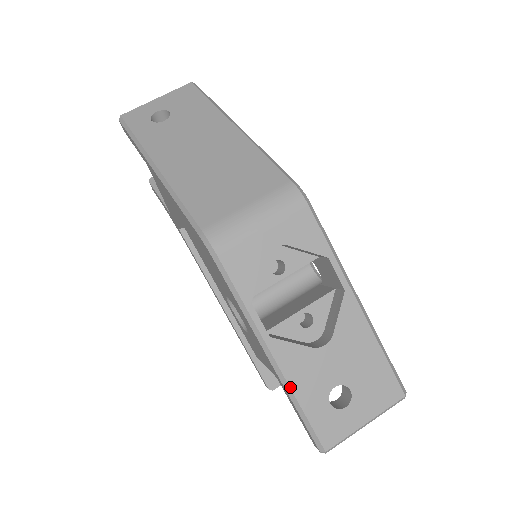
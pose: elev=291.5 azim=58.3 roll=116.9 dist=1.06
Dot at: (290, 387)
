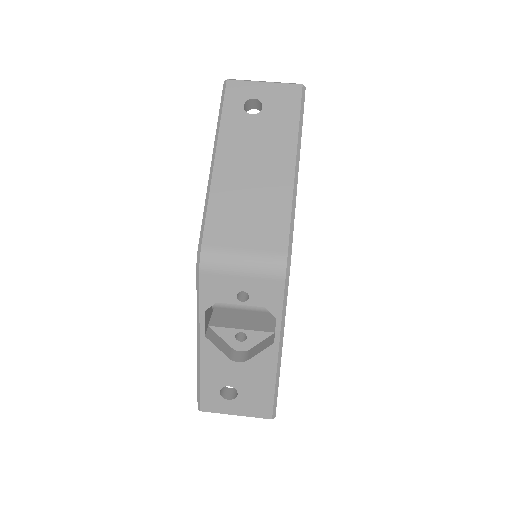
Dot at: (200, 368)
